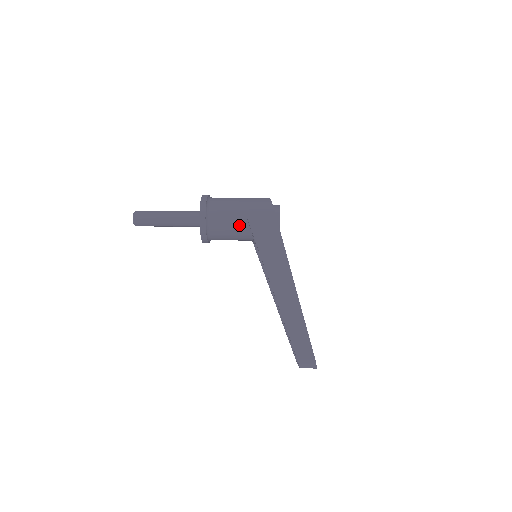
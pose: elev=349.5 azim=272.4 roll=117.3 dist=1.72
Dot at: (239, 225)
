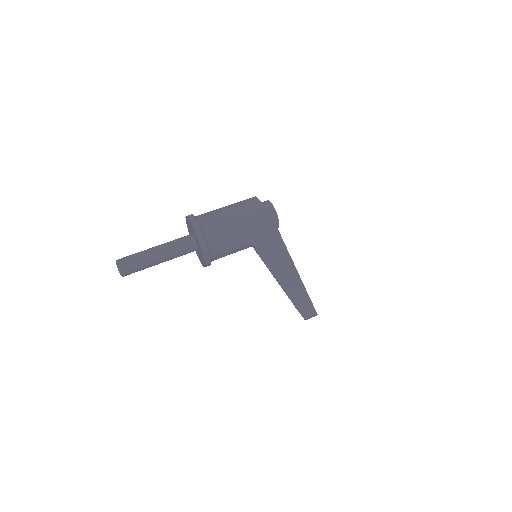
Dot at: (243, 249)
